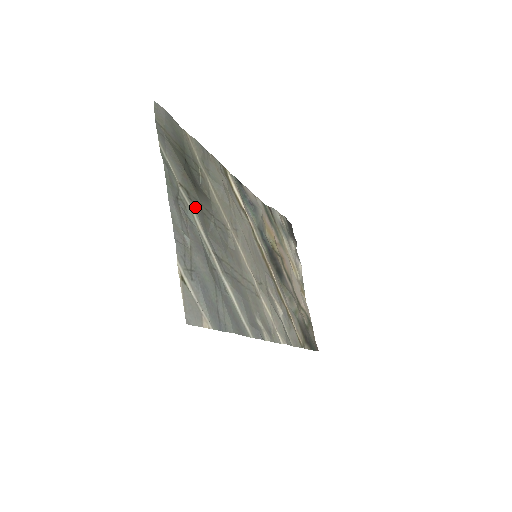
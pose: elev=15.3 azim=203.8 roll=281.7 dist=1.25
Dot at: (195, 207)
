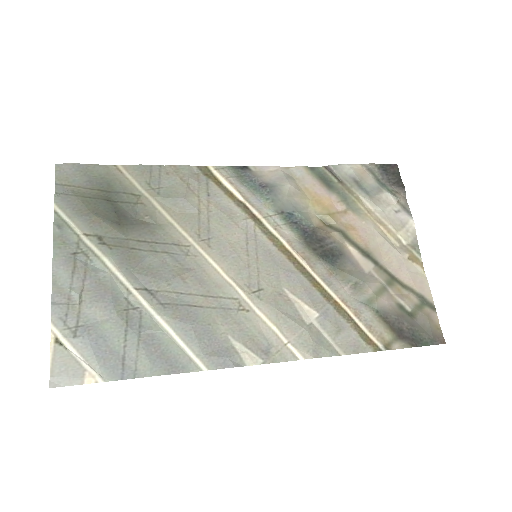
Dot at: (110, 249)
